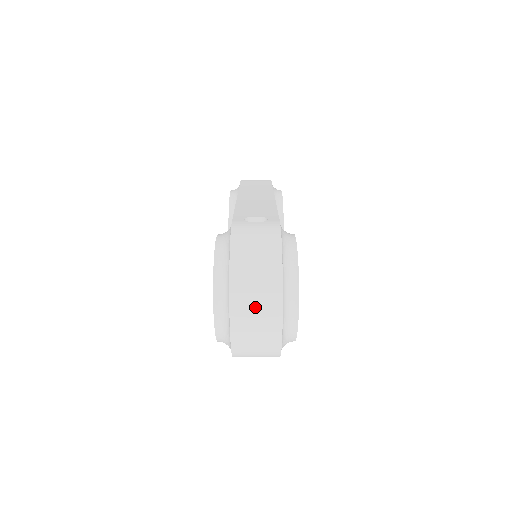
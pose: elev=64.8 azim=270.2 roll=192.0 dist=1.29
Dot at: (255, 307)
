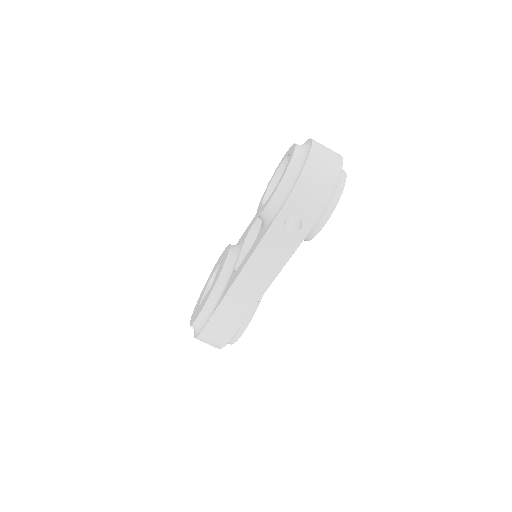
Dot at: (327, 153)
